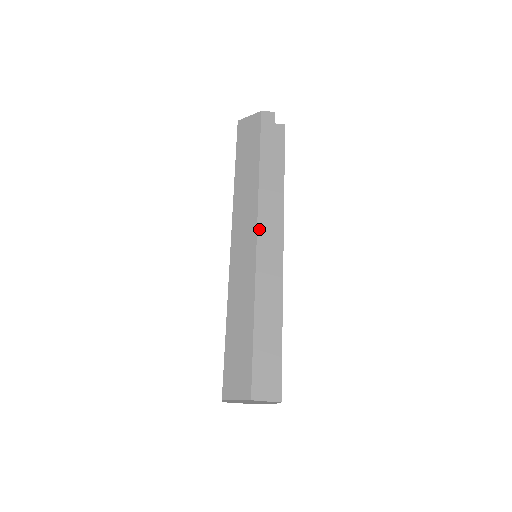
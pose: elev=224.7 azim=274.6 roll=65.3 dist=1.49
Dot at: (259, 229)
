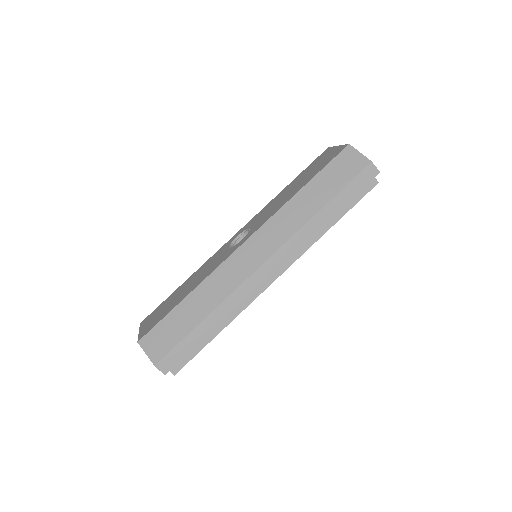
Dot at: (273, 257)
